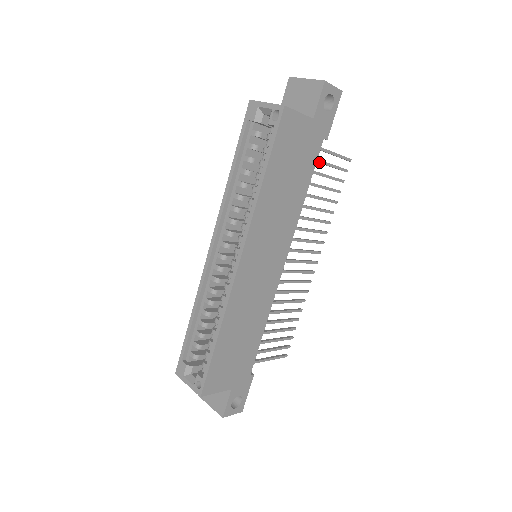
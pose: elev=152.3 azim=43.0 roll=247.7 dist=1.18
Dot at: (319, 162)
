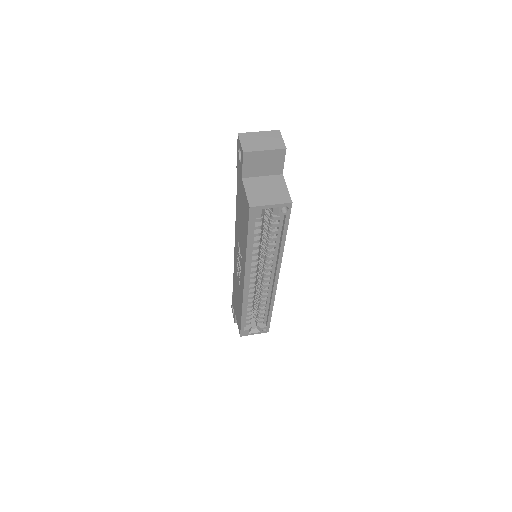
Dot at: occluded
